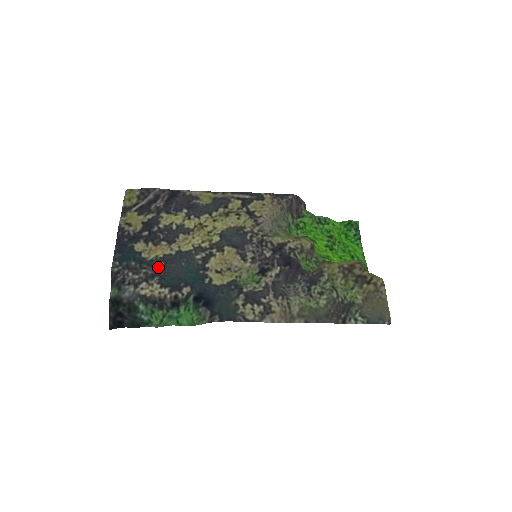
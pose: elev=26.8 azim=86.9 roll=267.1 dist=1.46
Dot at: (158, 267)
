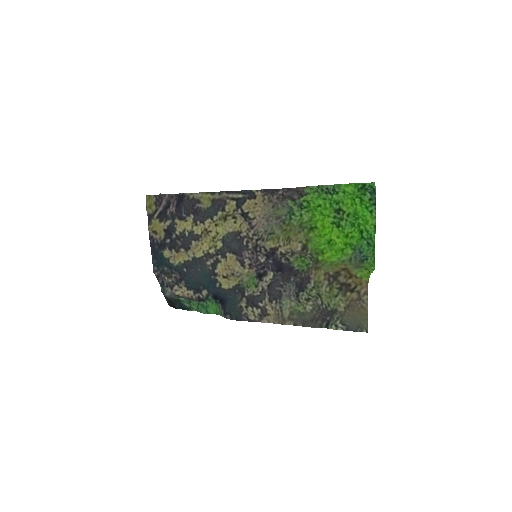
Dot at: (182, 272)
